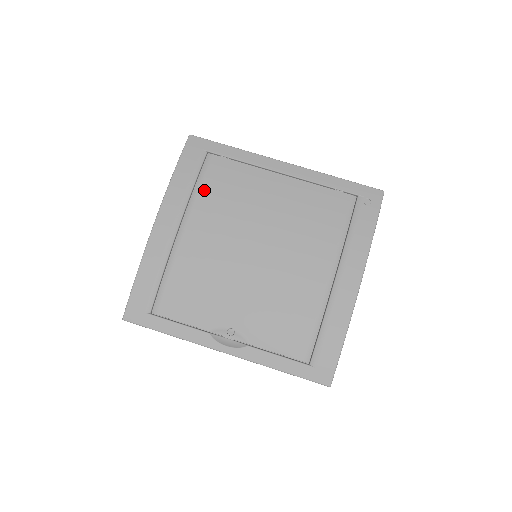
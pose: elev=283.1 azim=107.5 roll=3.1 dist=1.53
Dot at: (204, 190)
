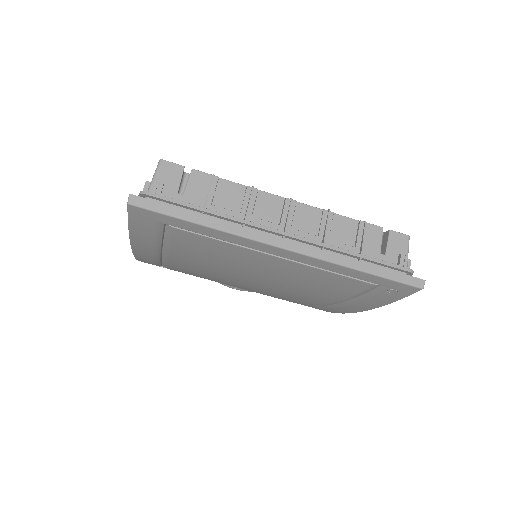
Dot at: (176, 249)
